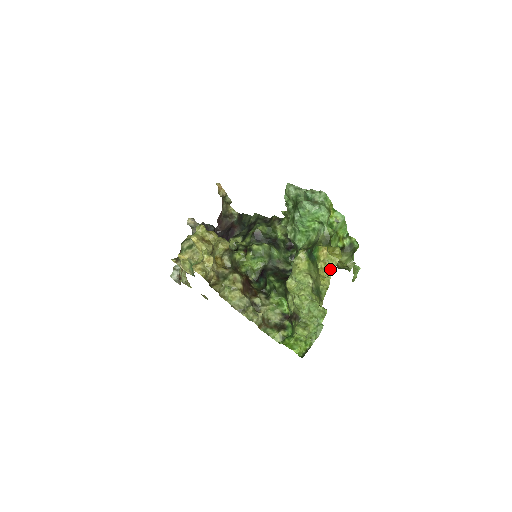
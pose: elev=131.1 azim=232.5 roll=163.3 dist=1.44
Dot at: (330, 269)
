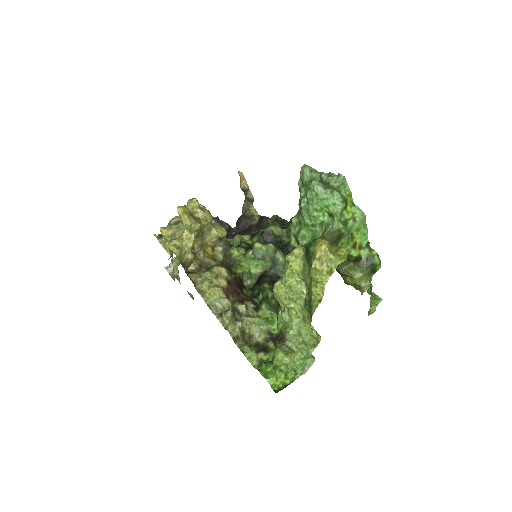
Dot at: (327, 273)
